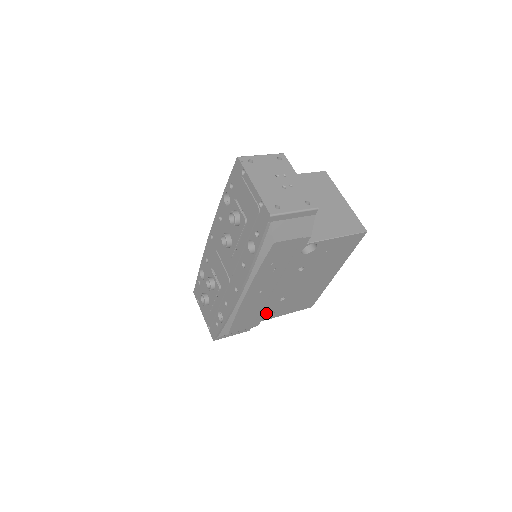
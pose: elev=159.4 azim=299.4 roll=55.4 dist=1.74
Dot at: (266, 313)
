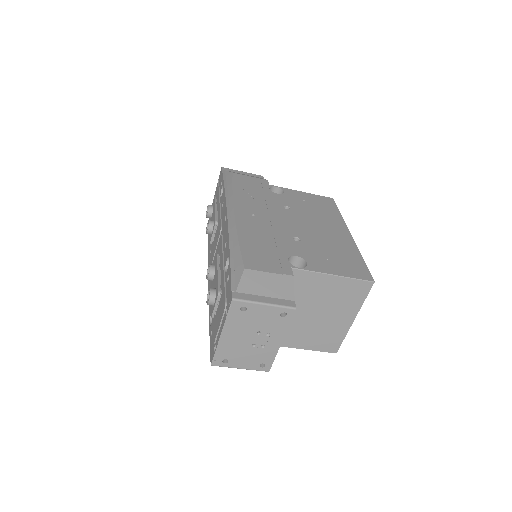
Dot at: (289, 255)
